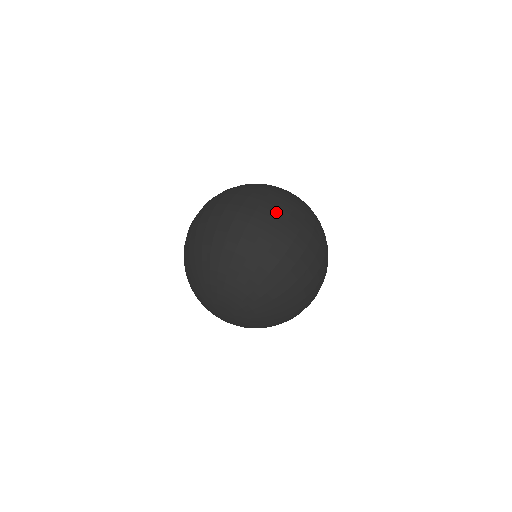
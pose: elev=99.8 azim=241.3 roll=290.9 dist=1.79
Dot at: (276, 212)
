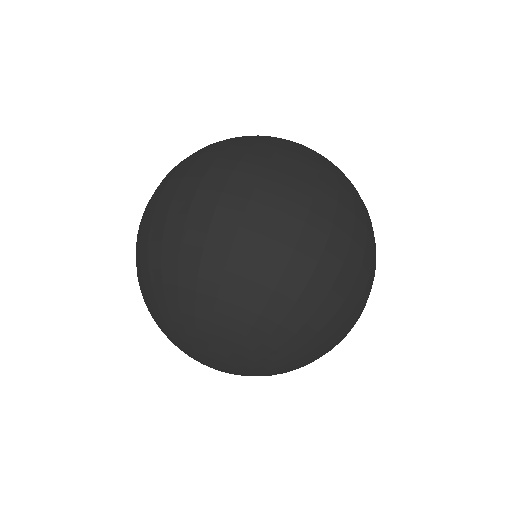
Dot at: (259, 187)
